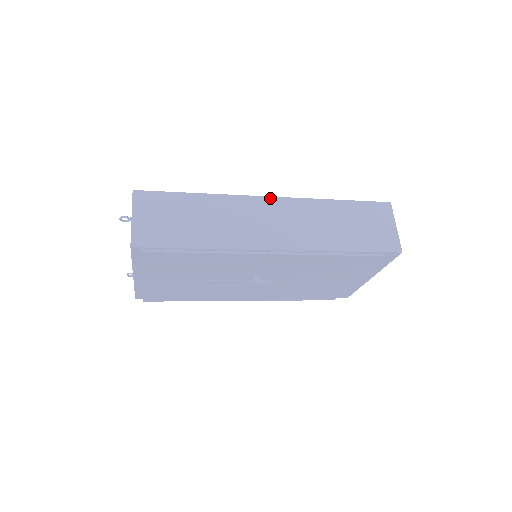
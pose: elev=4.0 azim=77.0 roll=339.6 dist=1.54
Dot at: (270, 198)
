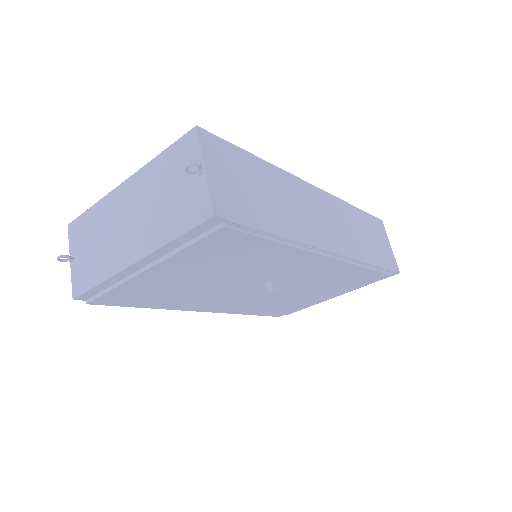
Dot at: (316, 188)
